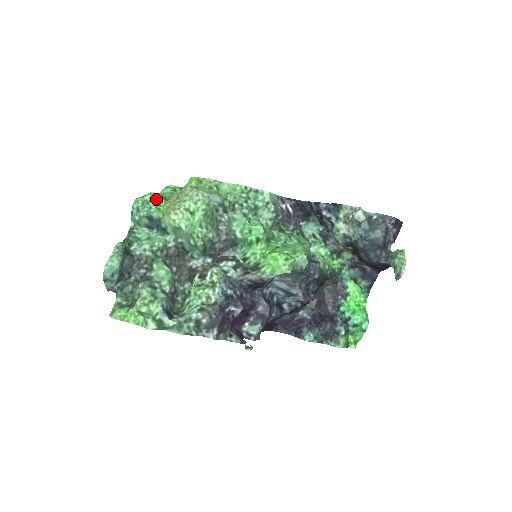
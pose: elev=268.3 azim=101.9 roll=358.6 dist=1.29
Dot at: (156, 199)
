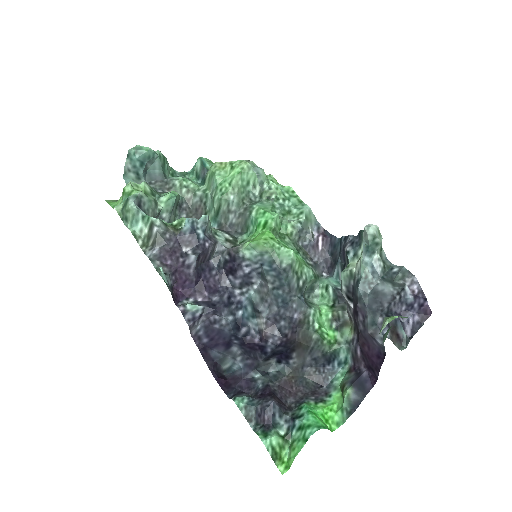
Dot at: occluded
